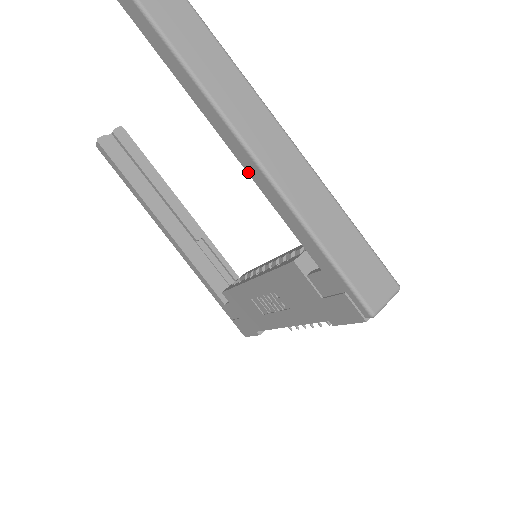
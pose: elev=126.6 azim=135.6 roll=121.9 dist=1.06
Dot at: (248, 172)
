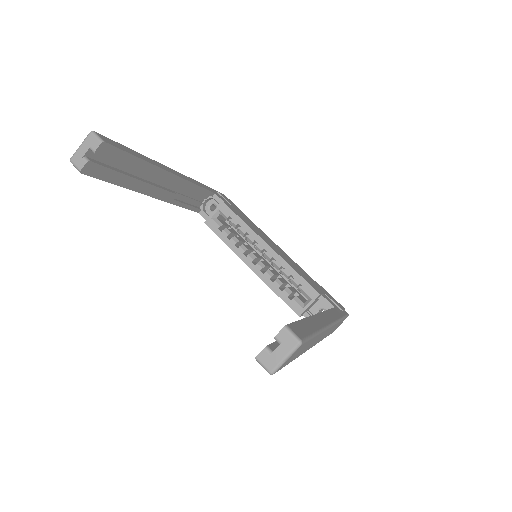
Dot at: occluded
